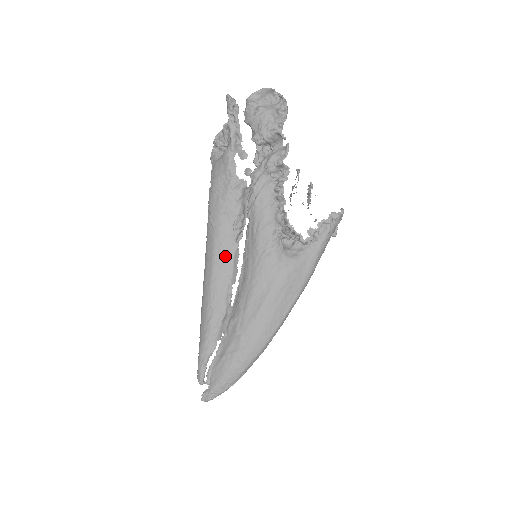
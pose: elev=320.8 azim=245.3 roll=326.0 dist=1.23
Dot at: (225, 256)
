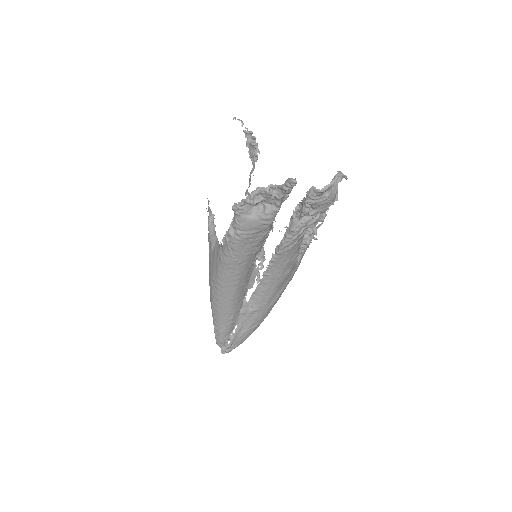
Dot at: (246, 278)
